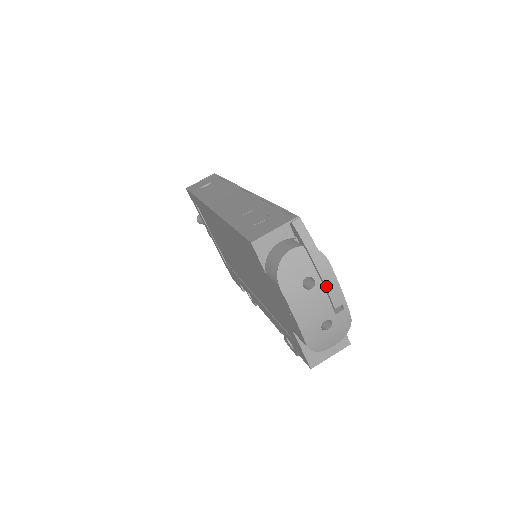
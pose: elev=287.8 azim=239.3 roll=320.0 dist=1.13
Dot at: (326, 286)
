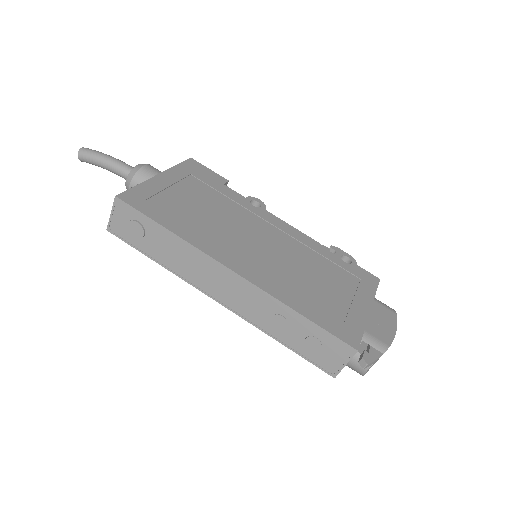
Dot at: occluded
